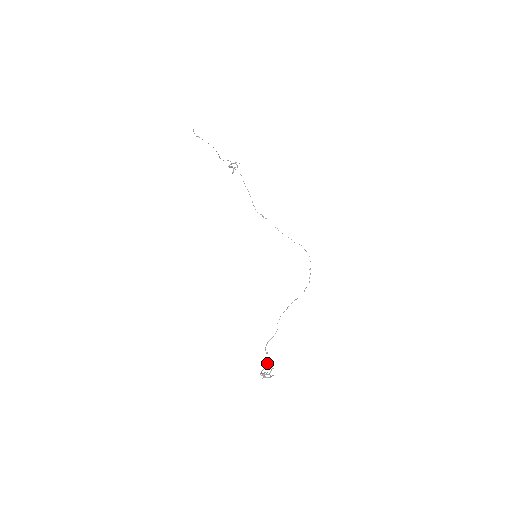
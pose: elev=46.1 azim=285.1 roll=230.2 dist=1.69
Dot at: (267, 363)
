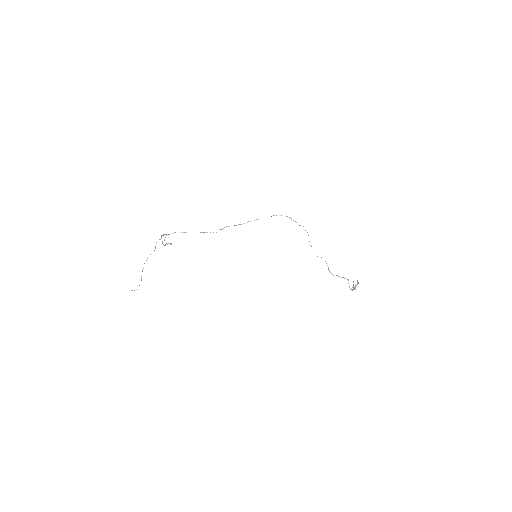
Dot at: occluded
